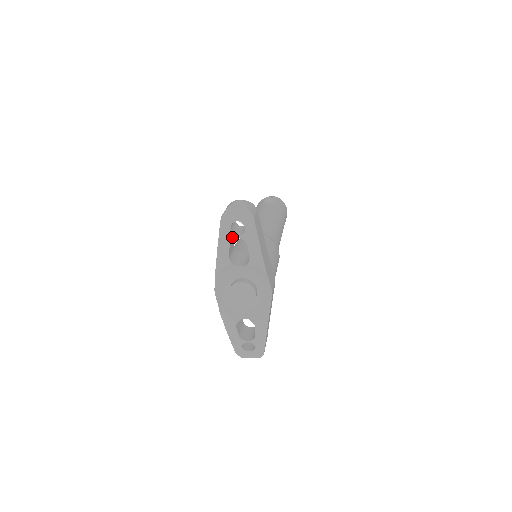
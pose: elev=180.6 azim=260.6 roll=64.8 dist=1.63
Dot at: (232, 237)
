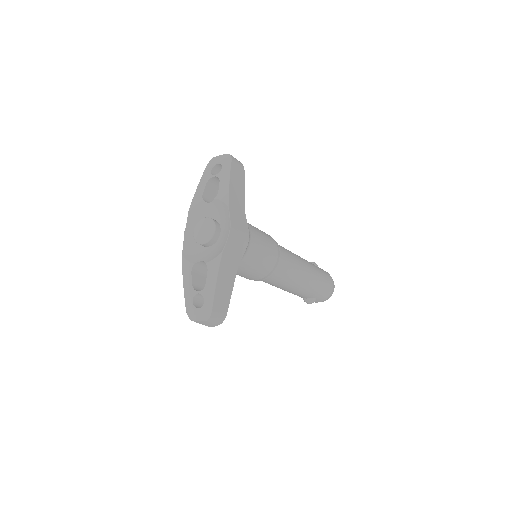
Dot at: (210, 177)
